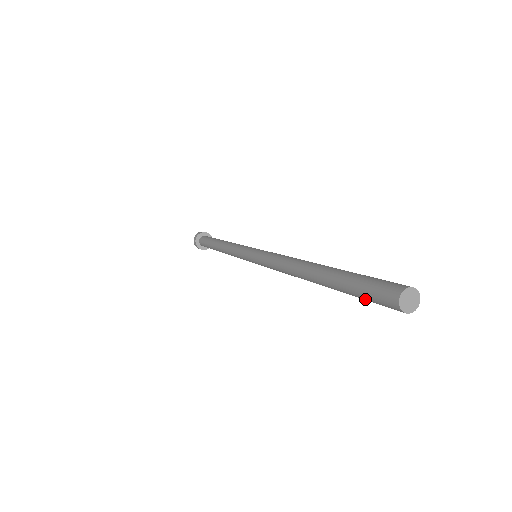
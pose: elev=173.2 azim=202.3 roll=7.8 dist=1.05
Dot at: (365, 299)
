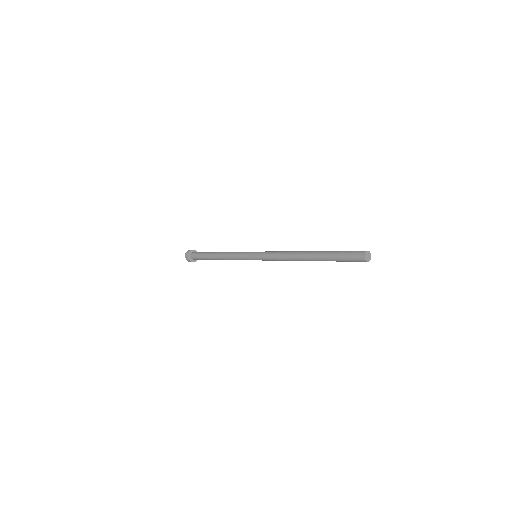
Dot at: (345, 261)
